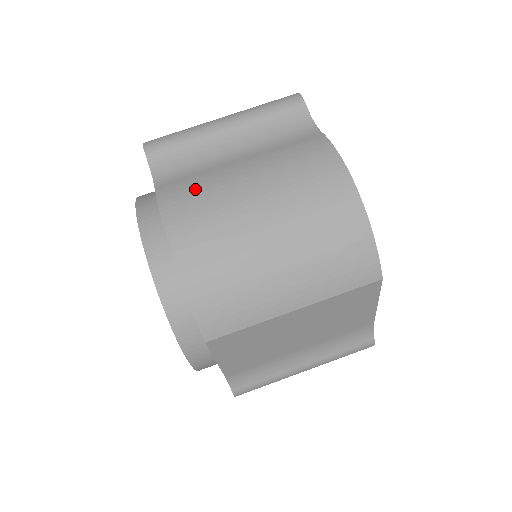
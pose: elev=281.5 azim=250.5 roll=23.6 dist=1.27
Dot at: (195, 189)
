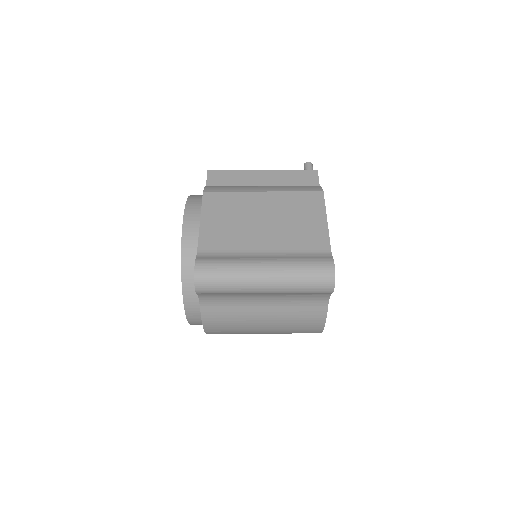
Dot at: (228, 321)
